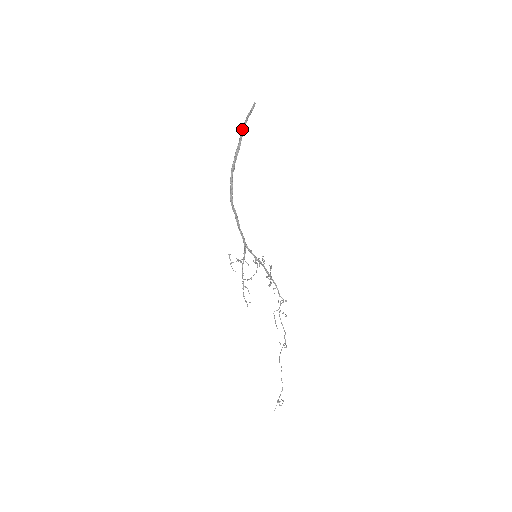
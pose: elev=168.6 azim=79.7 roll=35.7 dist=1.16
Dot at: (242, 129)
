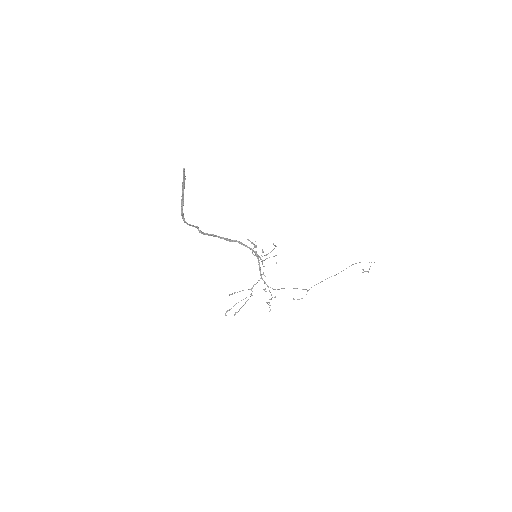
Dot at: (181, 205)
